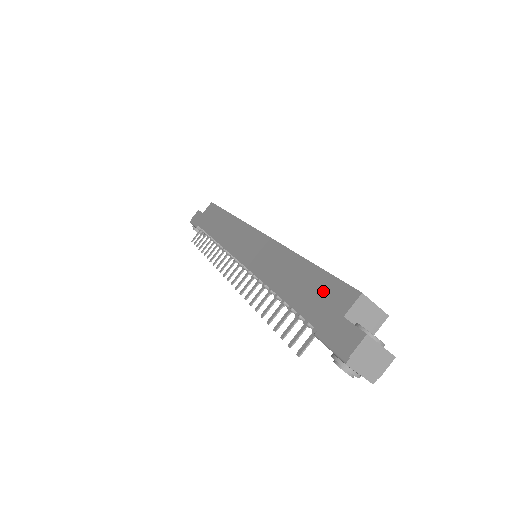
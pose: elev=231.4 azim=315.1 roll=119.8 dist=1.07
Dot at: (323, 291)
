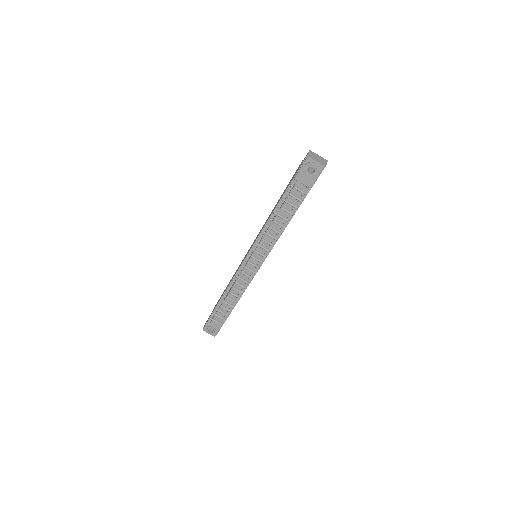
Dot at: (290, 181)
